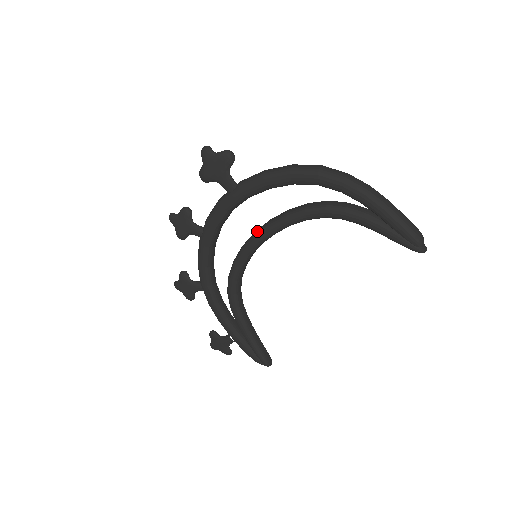
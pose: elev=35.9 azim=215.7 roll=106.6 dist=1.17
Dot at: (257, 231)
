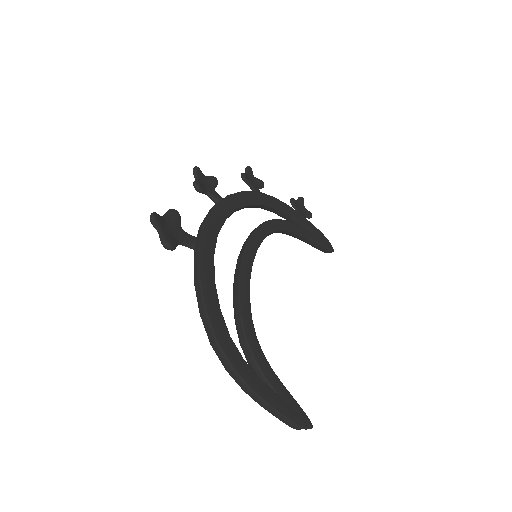
Dot at: (236, 264)
